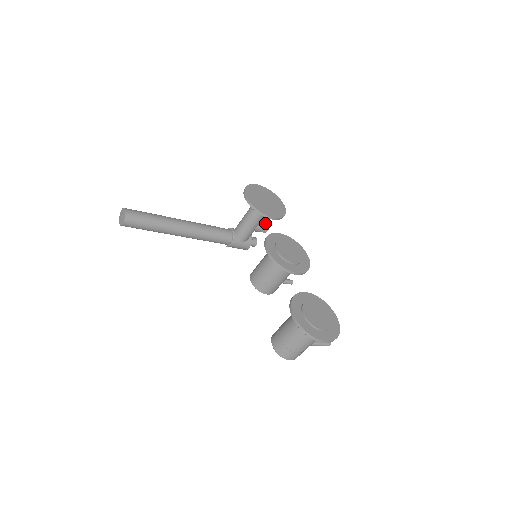
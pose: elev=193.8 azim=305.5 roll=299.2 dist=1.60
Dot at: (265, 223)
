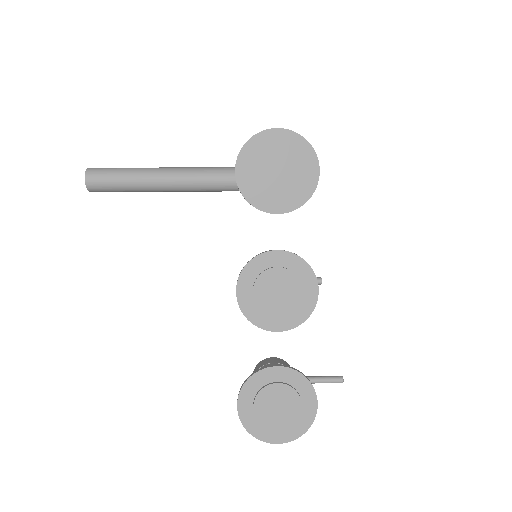
Dot at: occluded
